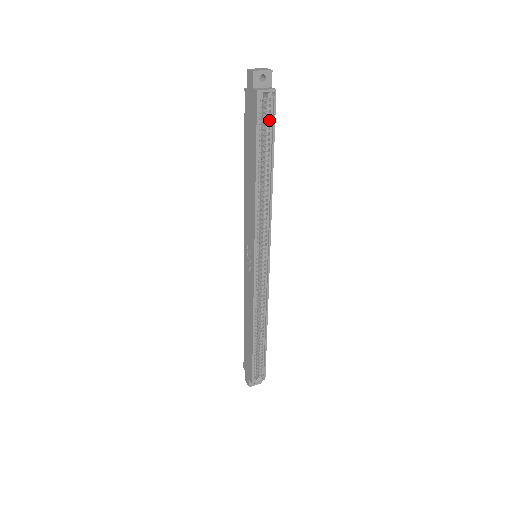
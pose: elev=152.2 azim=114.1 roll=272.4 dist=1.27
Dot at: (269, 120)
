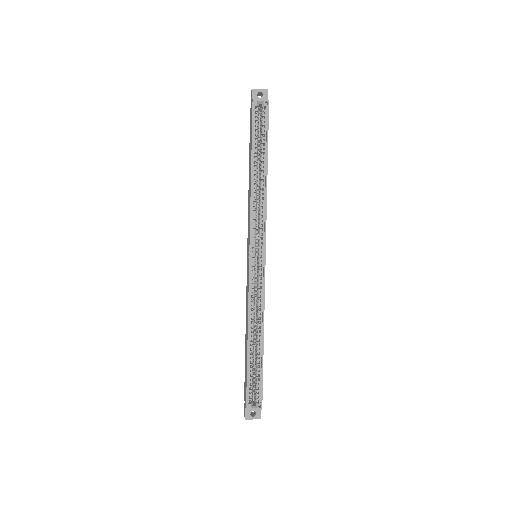
Dot at: (264, 124)
